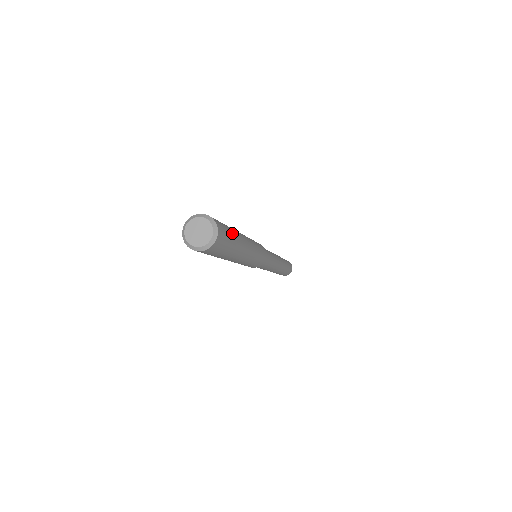
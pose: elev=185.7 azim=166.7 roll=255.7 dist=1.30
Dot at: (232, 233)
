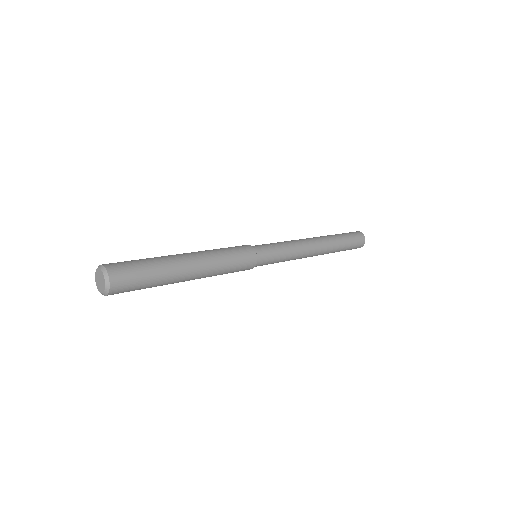
Dot at: (147, 262)
